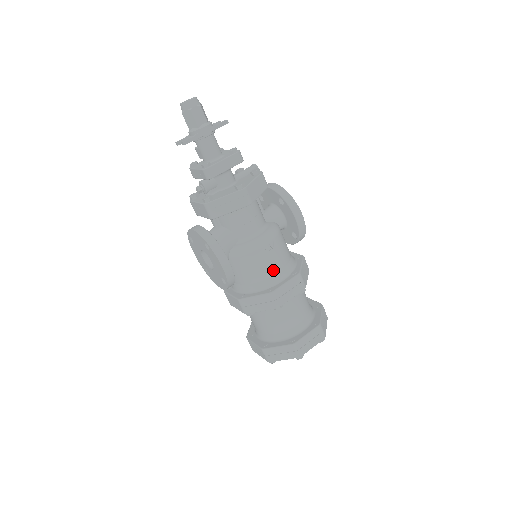
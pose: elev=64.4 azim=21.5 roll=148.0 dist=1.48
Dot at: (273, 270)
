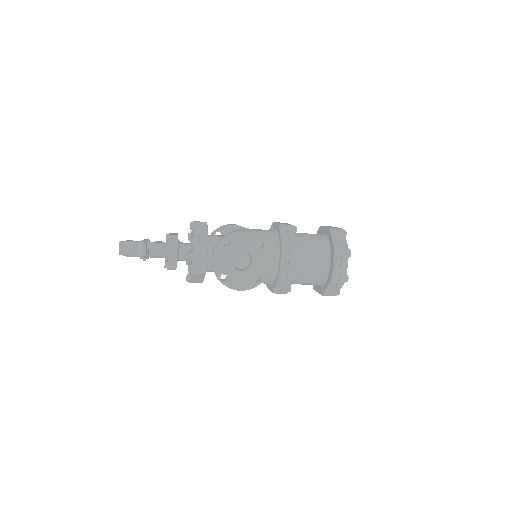
Dot at: occluded
